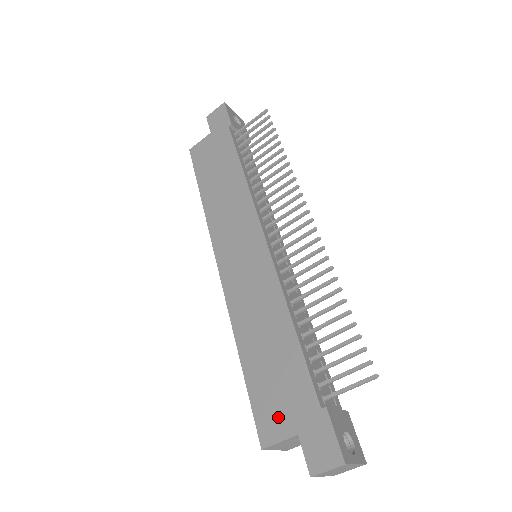
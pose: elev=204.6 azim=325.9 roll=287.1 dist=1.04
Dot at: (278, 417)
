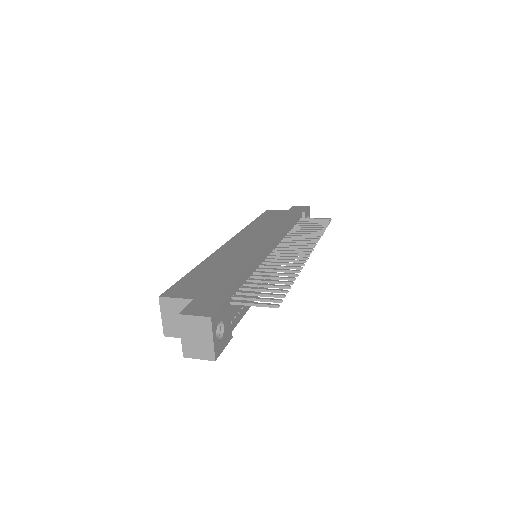
Dot at: (189, 290)
